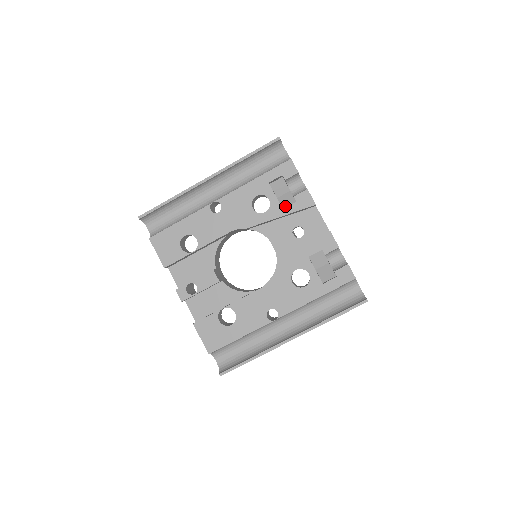
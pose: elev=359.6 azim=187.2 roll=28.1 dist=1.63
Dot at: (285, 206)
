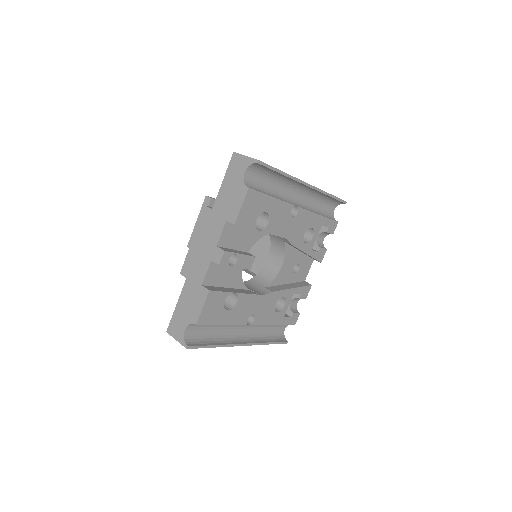
Dot at: occluded
